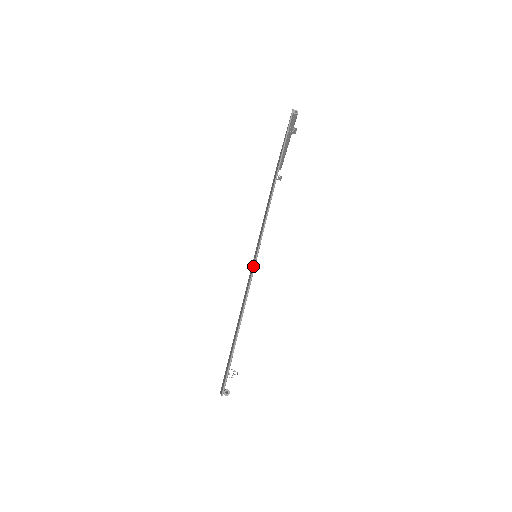
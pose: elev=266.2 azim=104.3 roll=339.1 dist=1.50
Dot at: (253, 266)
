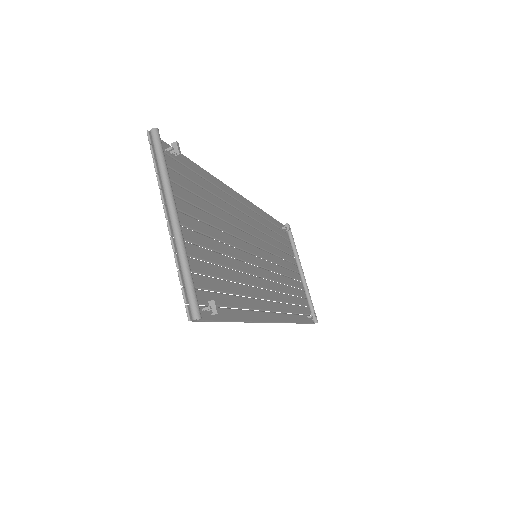
Dot at: occluded
